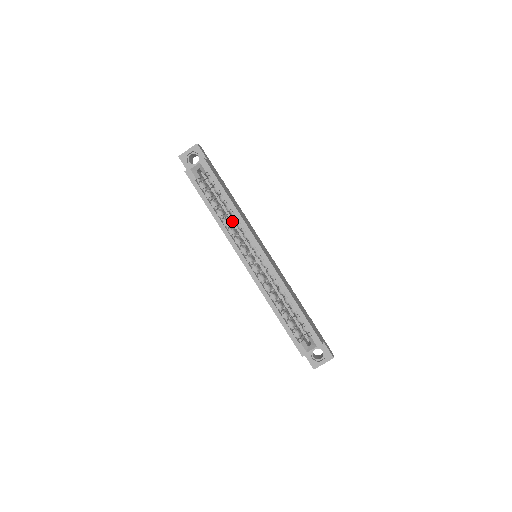
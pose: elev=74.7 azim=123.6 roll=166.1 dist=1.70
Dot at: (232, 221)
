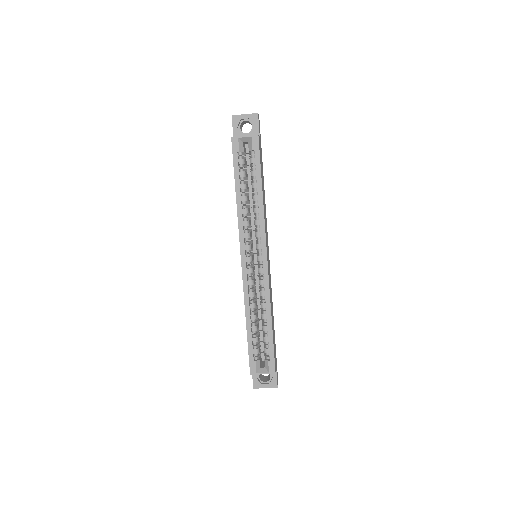
Dot at: (251, 210)
